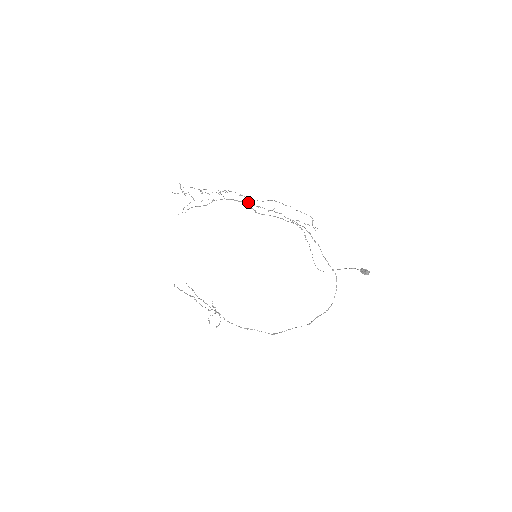
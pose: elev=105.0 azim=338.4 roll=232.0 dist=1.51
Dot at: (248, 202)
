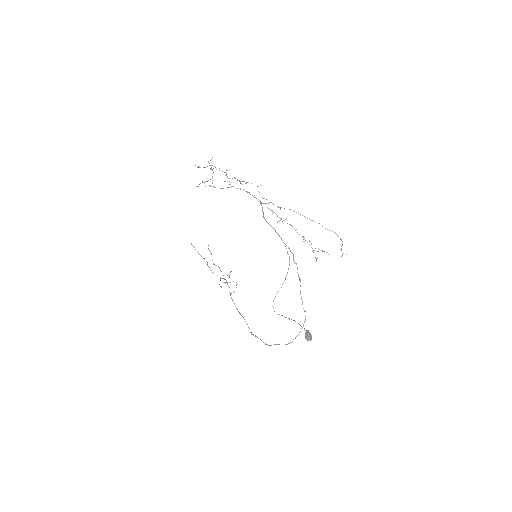
Dot at: occluded
